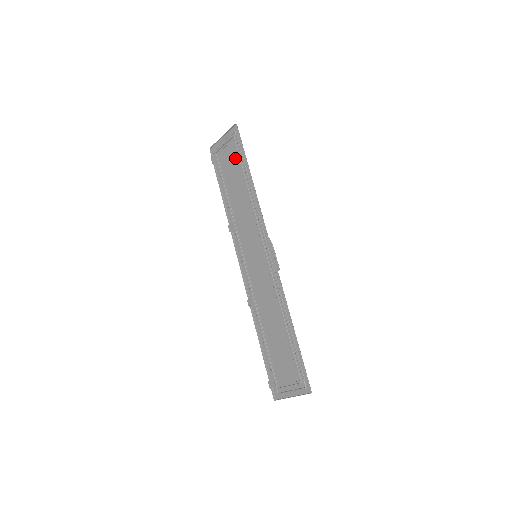
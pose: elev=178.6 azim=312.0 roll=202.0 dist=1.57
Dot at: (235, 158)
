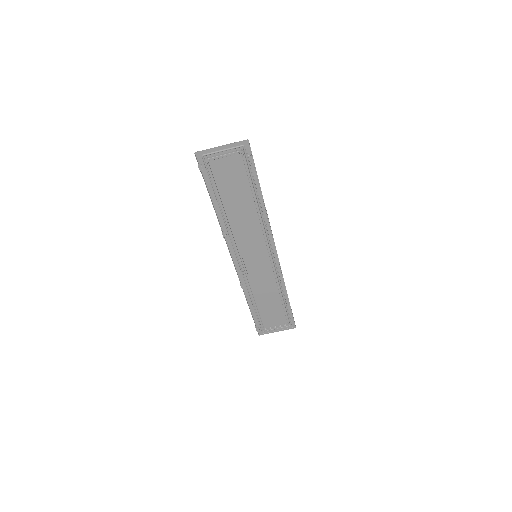
Dot at: (240, 174)
